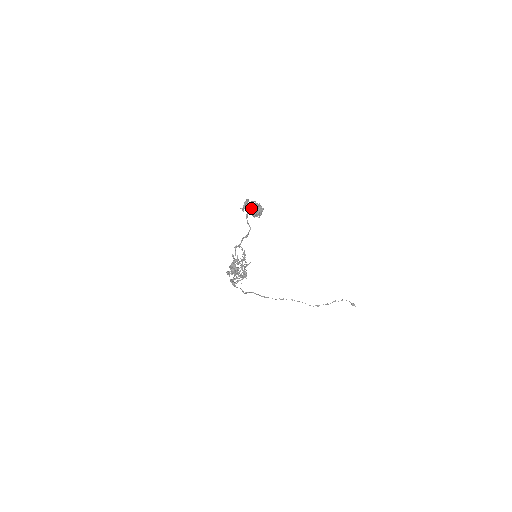
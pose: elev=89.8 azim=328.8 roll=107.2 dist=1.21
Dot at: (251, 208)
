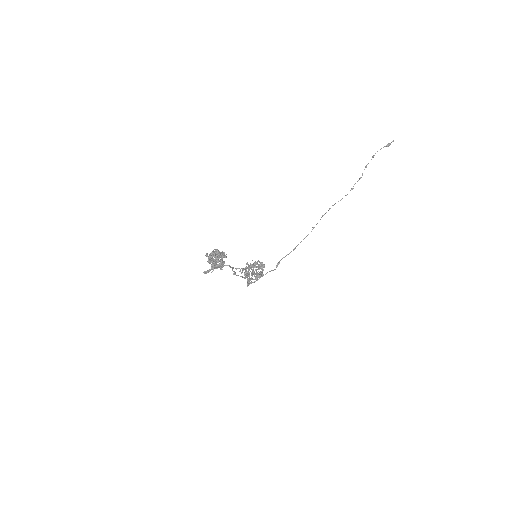
Dot at: (213, 268)
